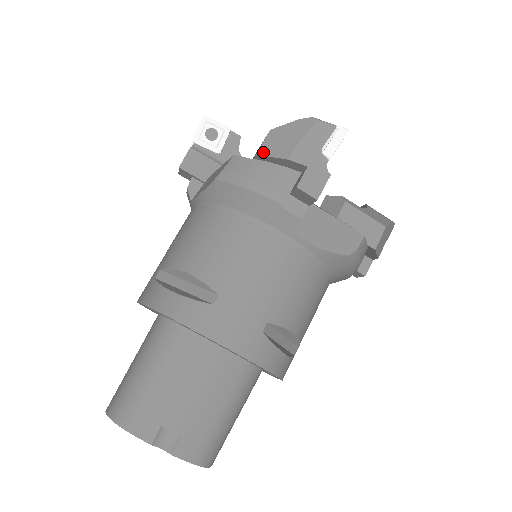
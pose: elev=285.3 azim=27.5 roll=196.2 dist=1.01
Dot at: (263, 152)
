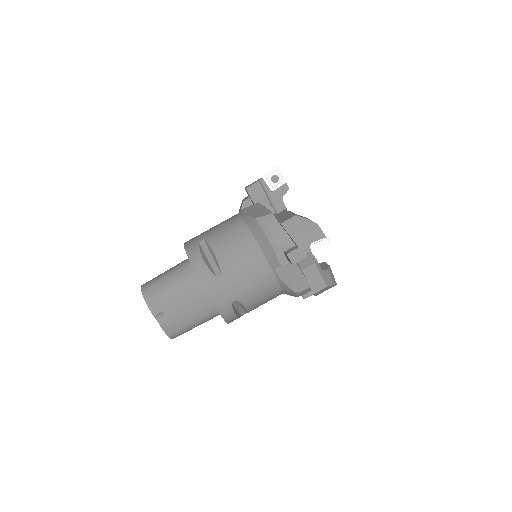
Dot at: (284, 225)
